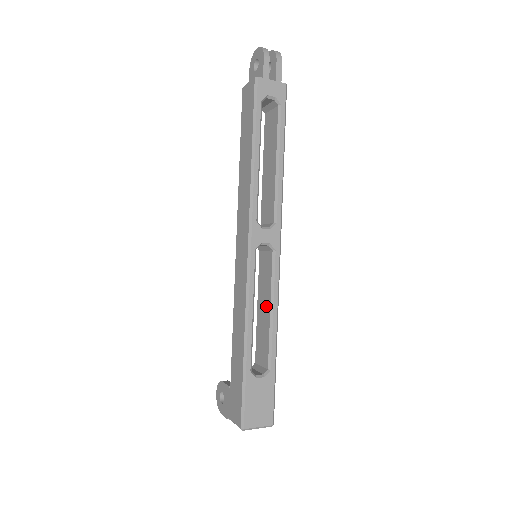
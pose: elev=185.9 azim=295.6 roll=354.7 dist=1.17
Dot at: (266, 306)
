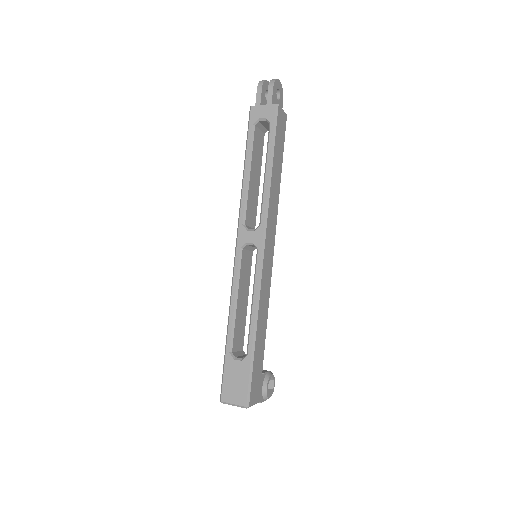
Dot at: occluded
